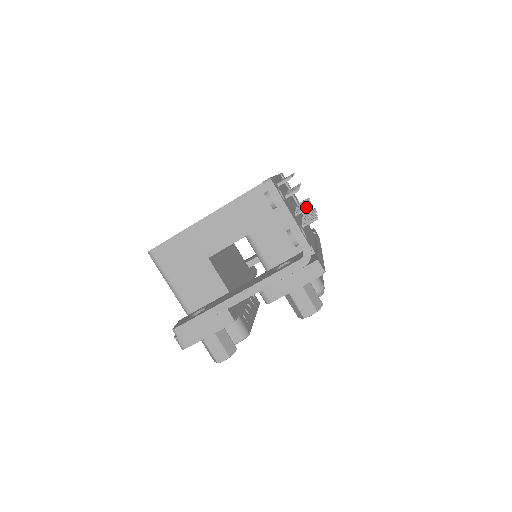
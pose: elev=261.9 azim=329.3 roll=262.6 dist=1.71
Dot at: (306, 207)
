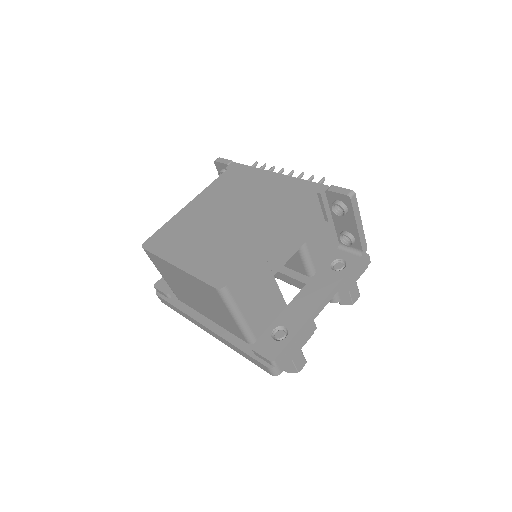
Dot at: occluded
